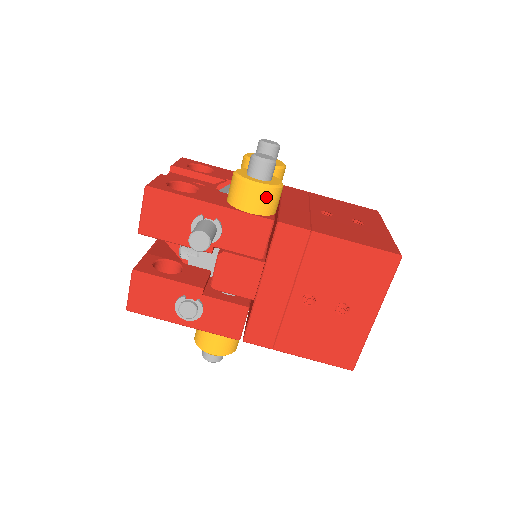
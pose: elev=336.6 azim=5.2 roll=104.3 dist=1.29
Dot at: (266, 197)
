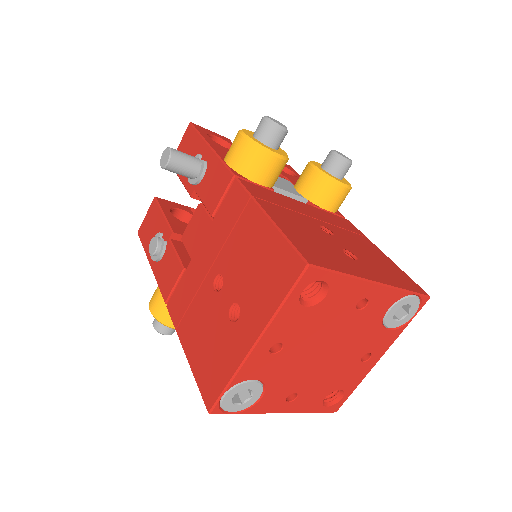
Dot at: (244, 151)
